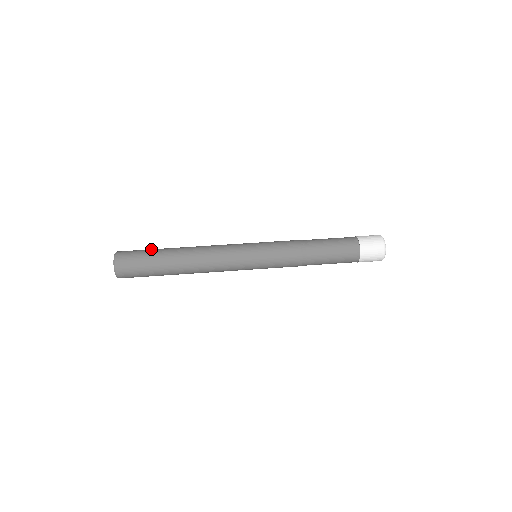
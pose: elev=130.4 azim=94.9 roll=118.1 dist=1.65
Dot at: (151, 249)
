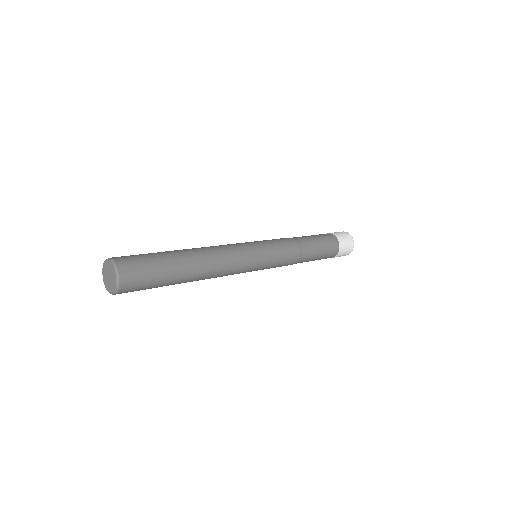
Dot at: occluded
